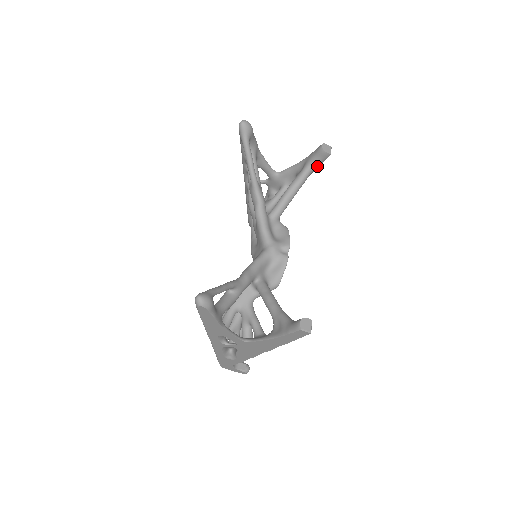
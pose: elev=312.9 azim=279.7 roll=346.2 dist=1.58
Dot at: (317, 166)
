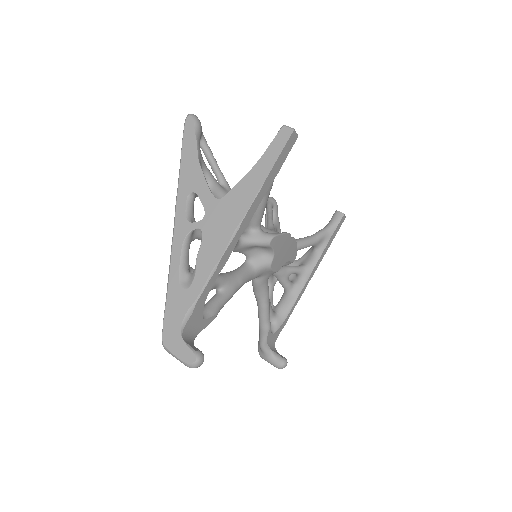
Dot at: (332, 229)
